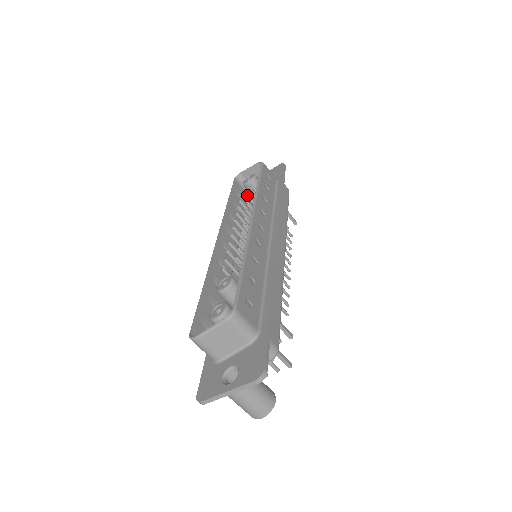
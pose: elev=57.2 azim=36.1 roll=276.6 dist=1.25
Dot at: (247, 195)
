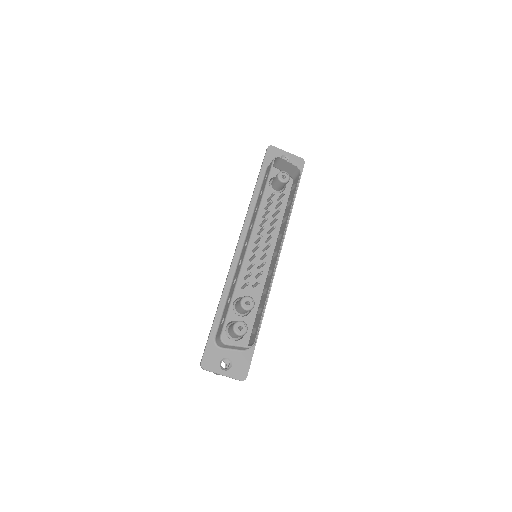
Dot at: occluded
